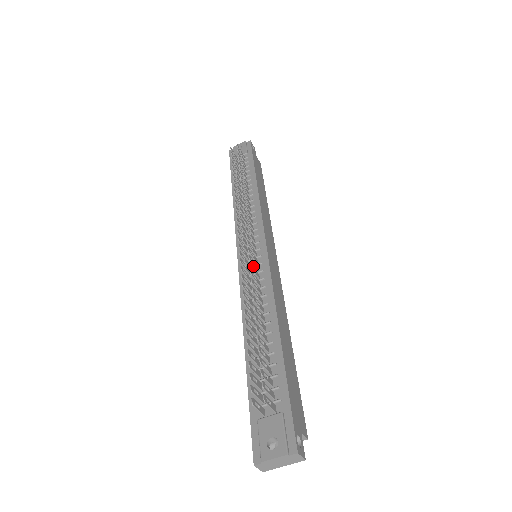
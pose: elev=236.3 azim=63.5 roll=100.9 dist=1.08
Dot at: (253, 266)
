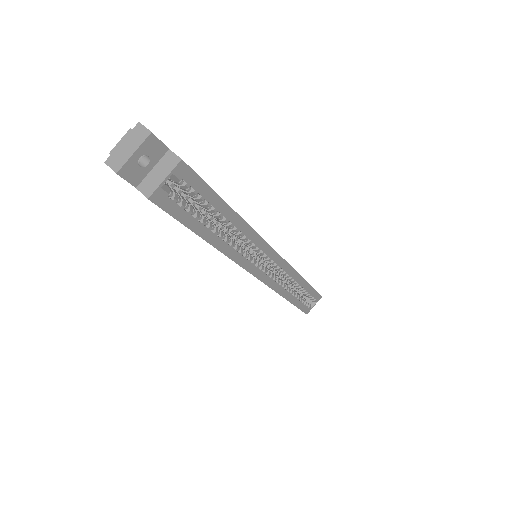
Dot at: occluded
